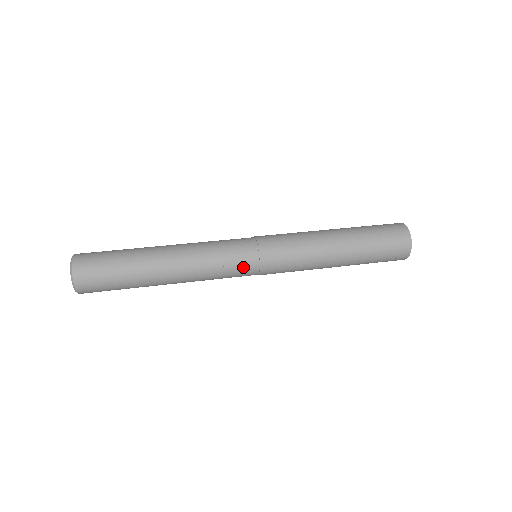
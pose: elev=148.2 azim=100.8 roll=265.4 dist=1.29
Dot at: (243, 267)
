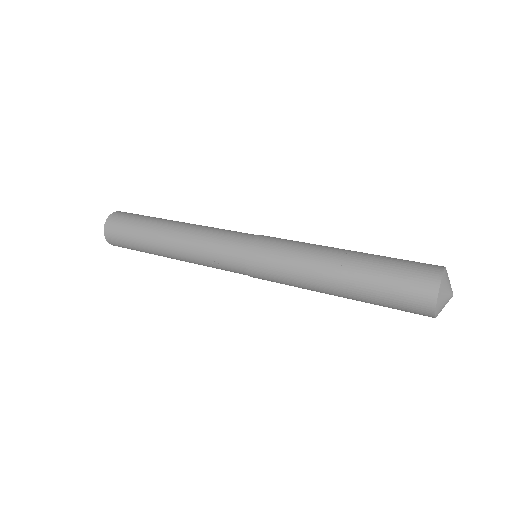
Dot at: (231, 264)
